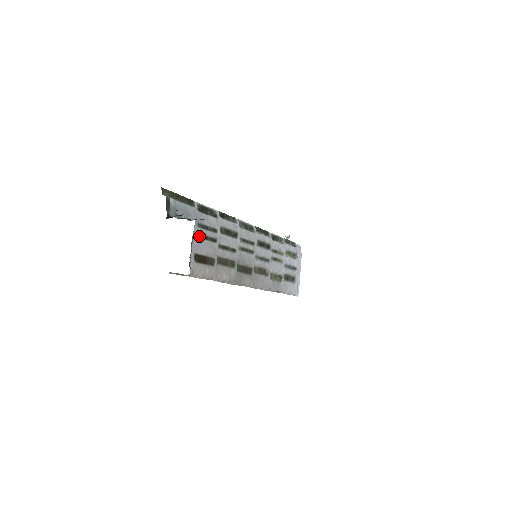
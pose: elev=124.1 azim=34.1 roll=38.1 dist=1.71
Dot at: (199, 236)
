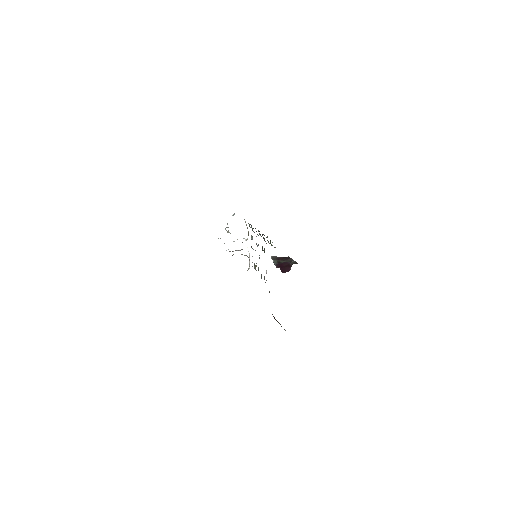
Dot at: occluded
